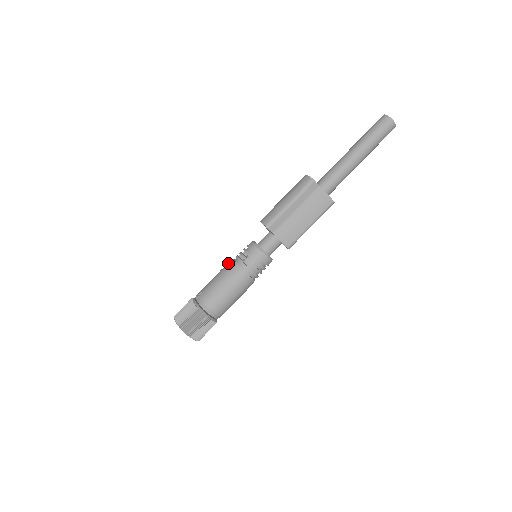
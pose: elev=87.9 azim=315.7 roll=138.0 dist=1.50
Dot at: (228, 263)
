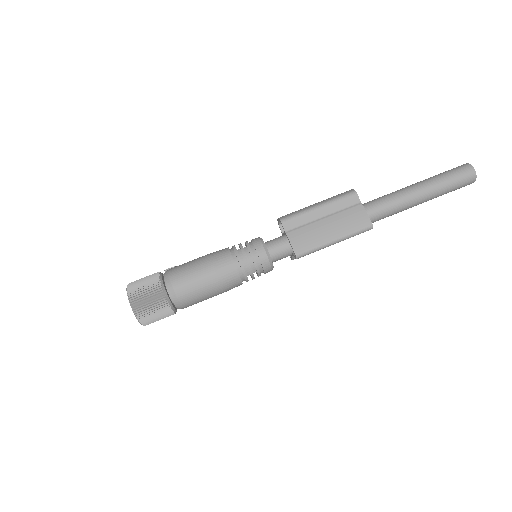
Dot at: occluded
